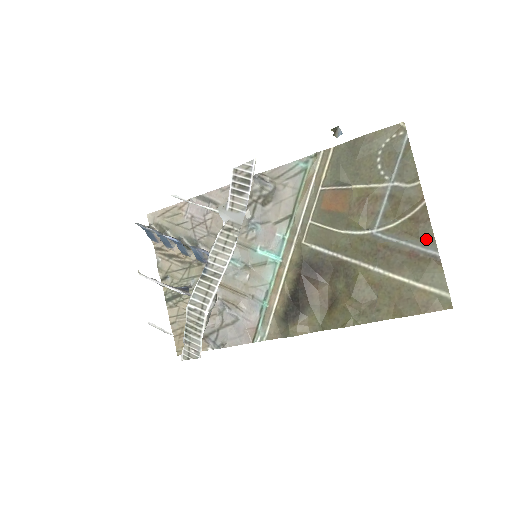
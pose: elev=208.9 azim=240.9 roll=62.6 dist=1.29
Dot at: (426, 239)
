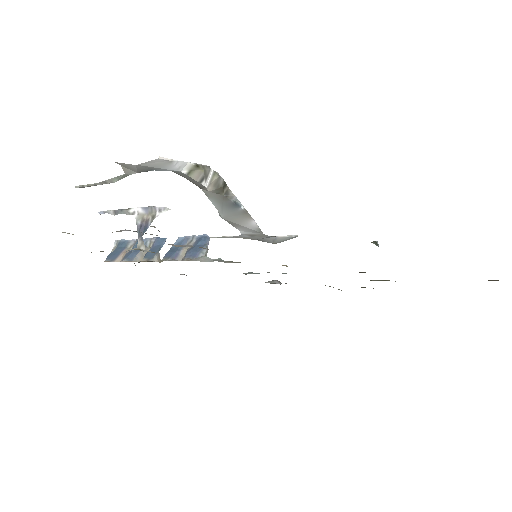
Dot at: occluded
